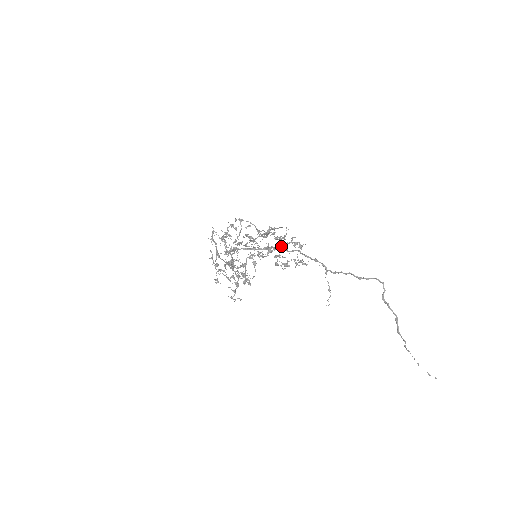
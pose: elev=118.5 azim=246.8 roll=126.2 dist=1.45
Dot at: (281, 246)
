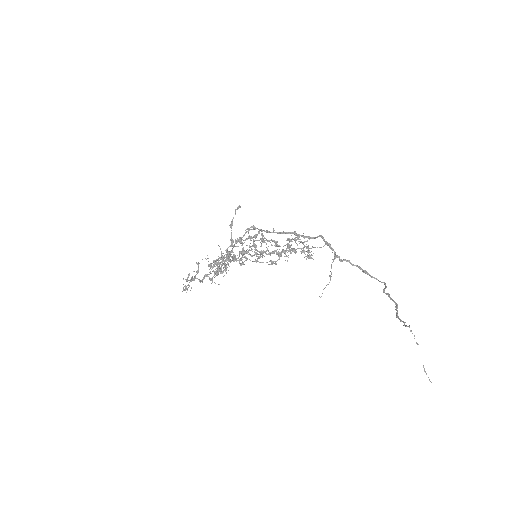
Dot at: (295, 238)
